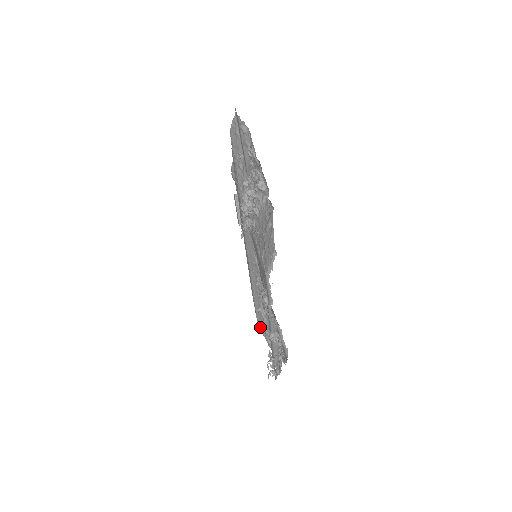
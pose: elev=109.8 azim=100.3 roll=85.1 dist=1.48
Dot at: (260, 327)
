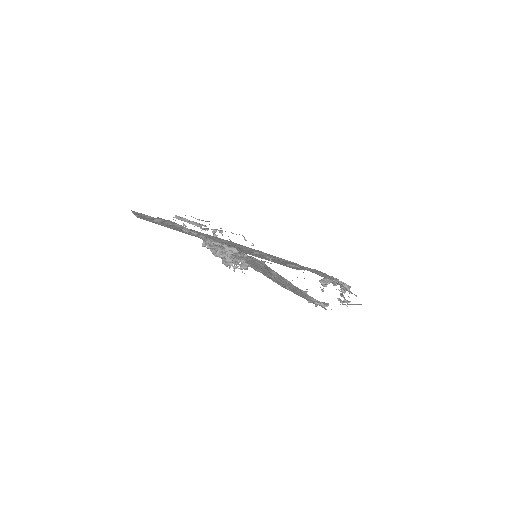
Dot at: (296, 269)
